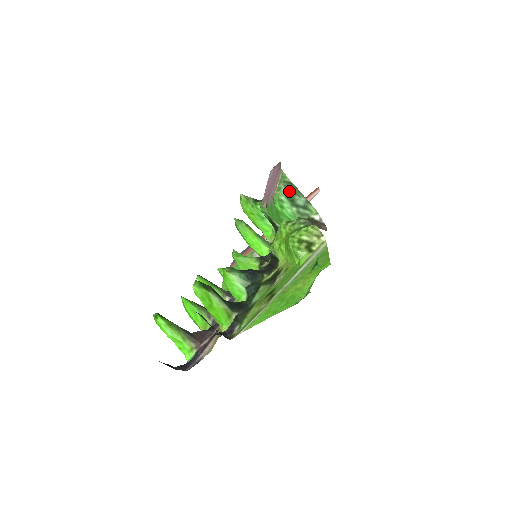
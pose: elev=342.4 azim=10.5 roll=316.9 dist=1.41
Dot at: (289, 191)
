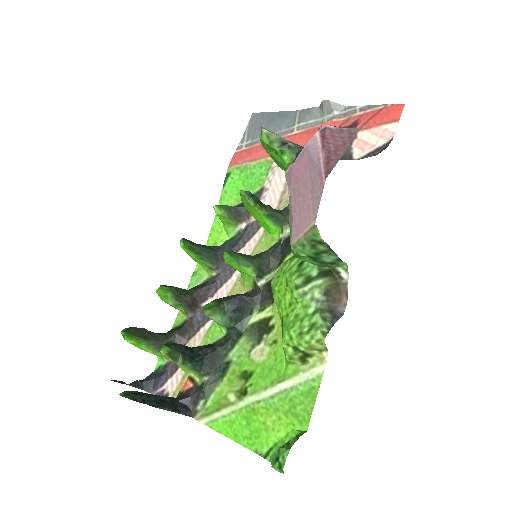
Dot at: (316, 250)
